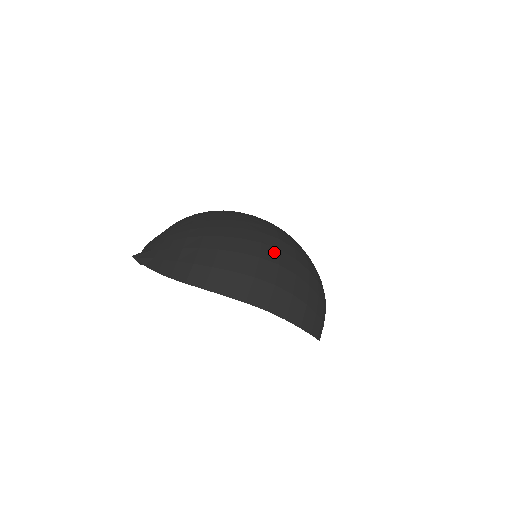
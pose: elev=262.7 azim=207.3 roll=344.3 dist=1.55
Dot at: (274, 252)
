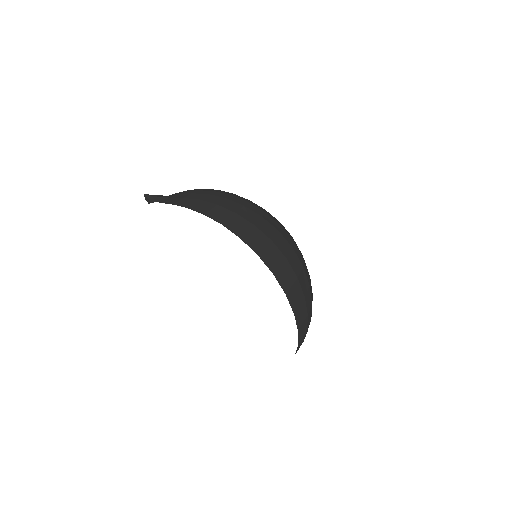
Dot at: (289, 238)
